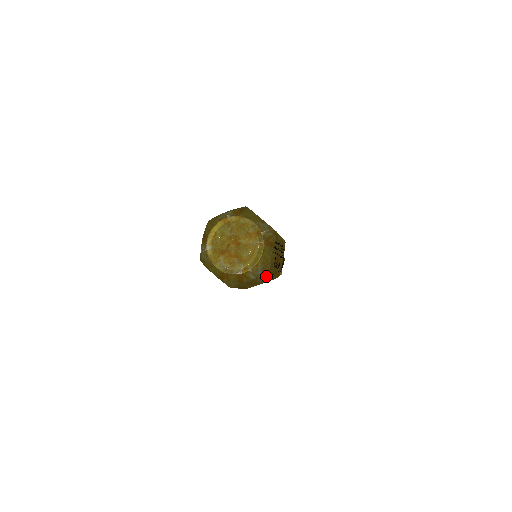
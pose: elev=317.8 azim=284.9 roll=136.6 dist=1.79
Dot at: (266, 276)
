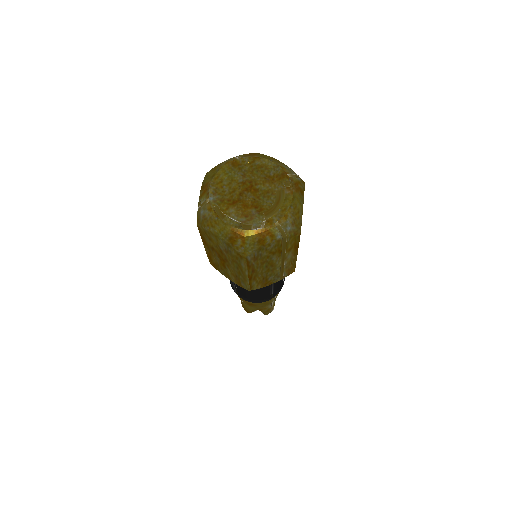
Dot at: (292, 245)
